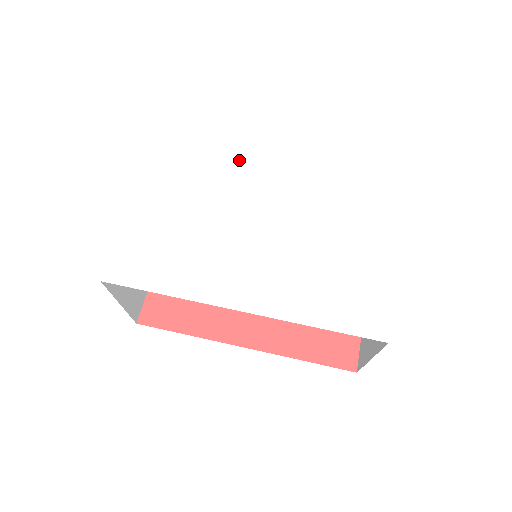
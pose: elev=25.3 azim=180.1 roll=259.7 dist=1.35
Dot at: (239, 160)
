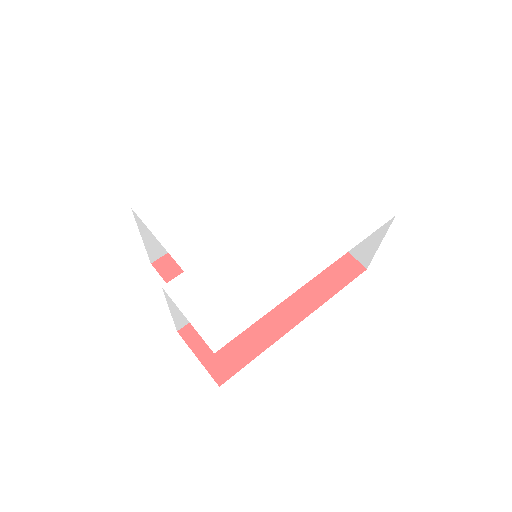
Dot at: (195, 200)
